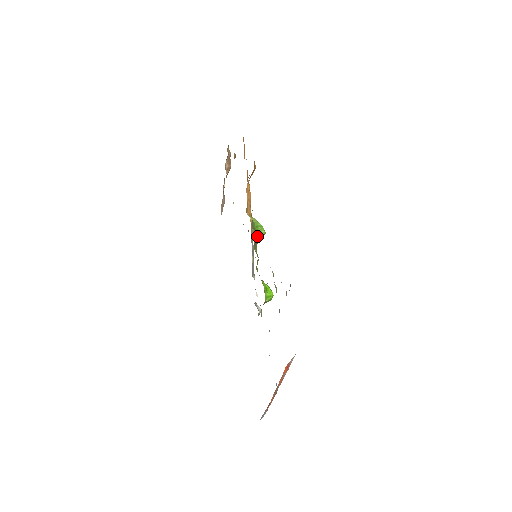
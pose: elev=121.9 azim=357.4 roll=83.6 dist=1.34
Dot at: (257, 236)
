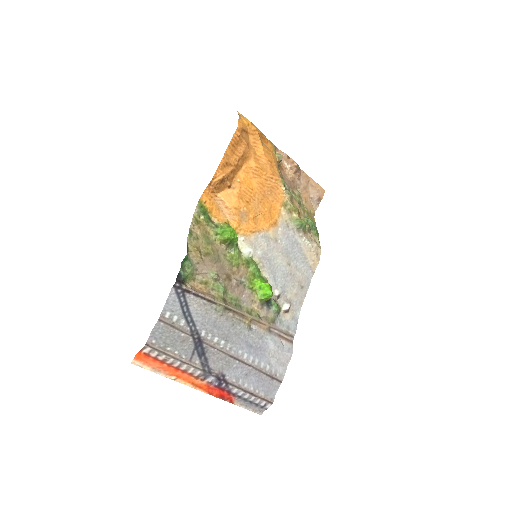
Dot at: (223, 240)
